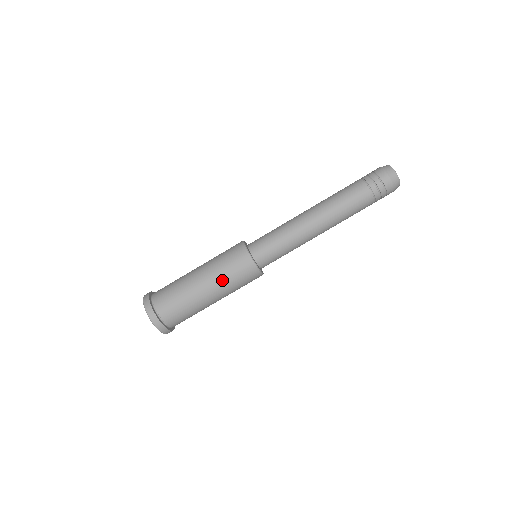
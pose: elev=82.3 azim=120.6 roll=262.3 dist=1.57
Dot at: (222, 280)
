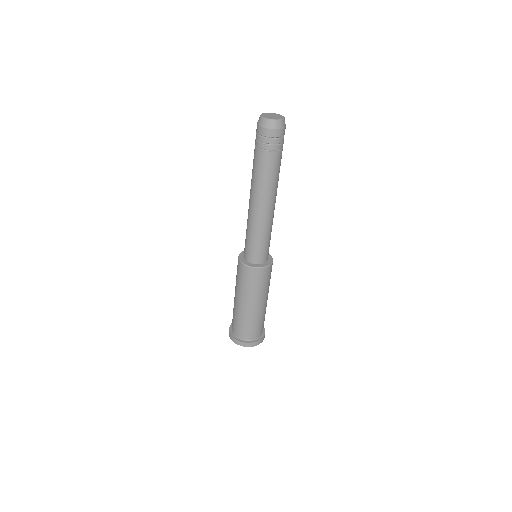
Dot at: (240, 290)
